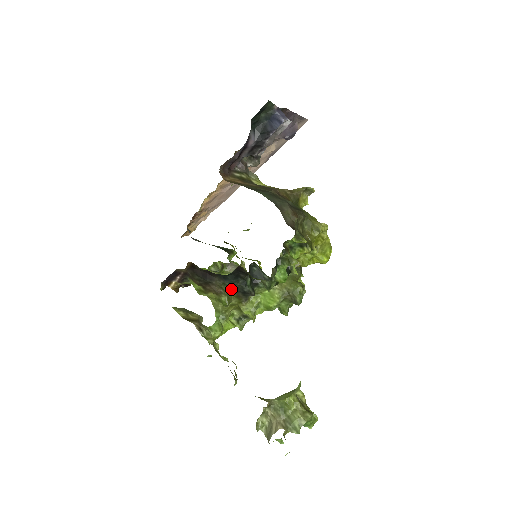
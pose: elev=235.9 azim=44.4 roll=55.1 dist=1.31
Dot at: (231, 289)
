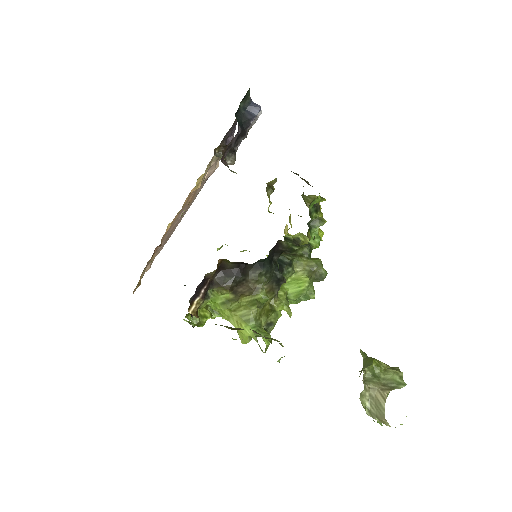
Dot at: (268, 278)
